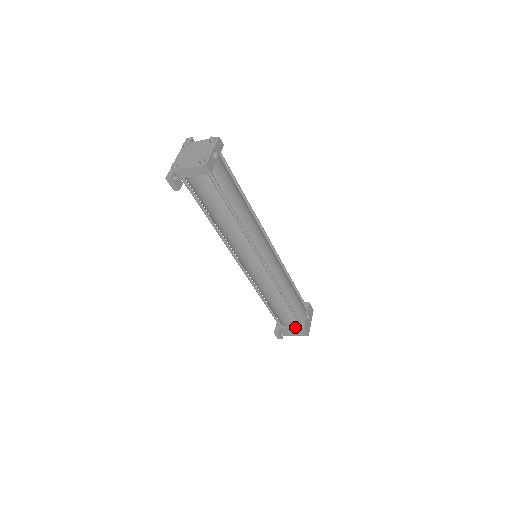
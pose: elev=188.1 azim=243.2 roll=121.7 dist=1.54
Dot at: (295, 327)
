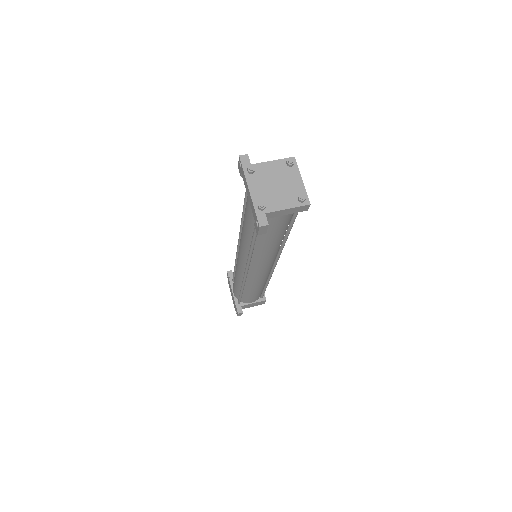
Dot at: (257, 301)
